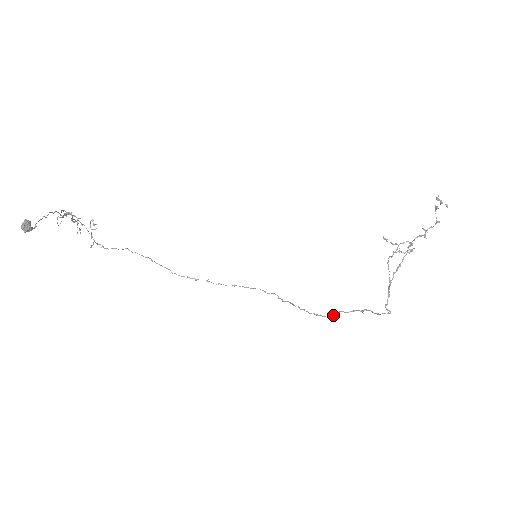
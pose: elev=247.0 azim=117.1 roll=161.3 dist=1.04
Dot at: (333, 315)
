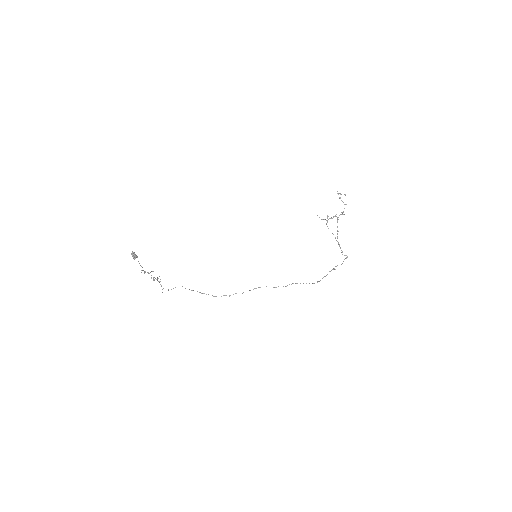
Dot at: occluded
